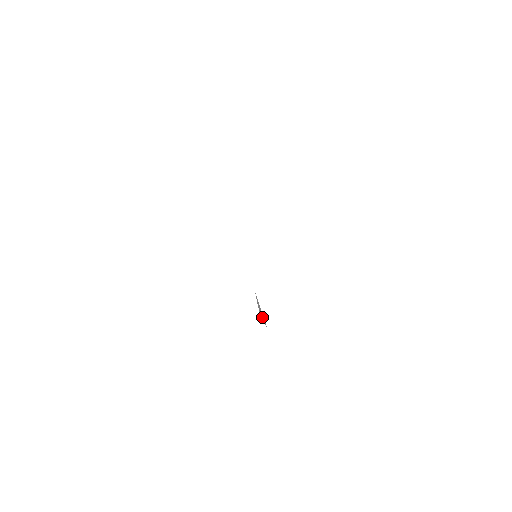
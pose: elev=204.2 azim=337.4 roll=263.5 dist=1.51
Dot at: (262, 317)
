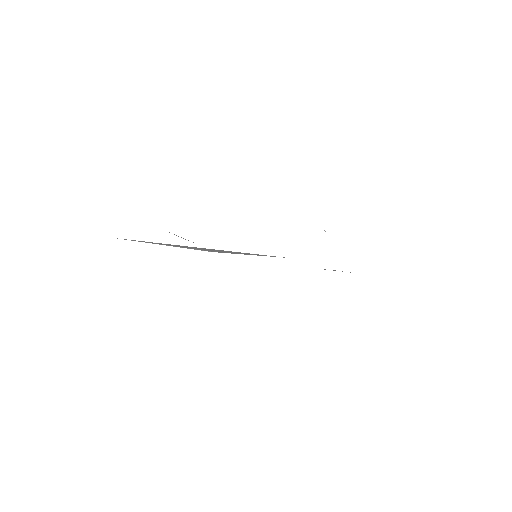
Dot at: occluded
